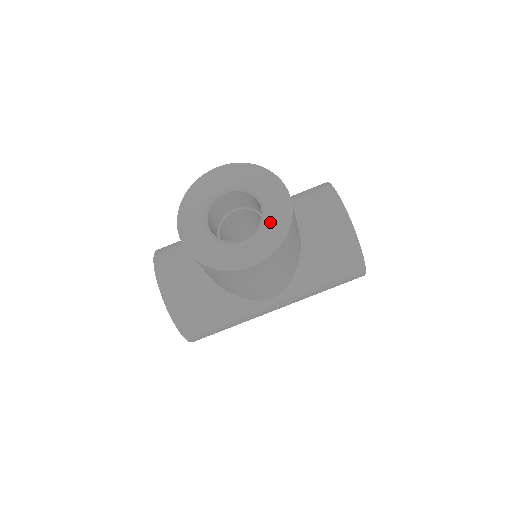
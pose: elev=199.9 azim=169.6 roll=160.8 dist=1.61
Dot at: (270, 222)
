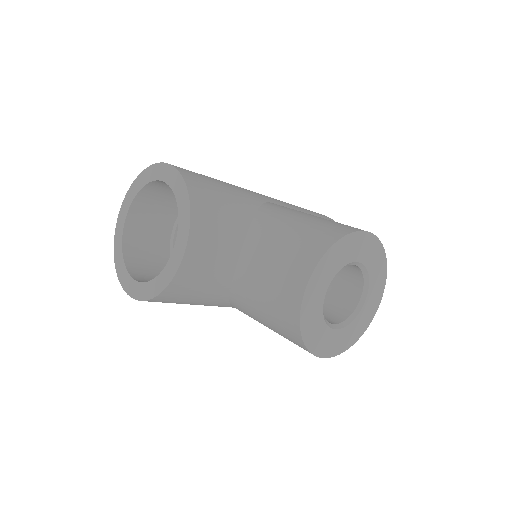
Dot at: (358, 321)
